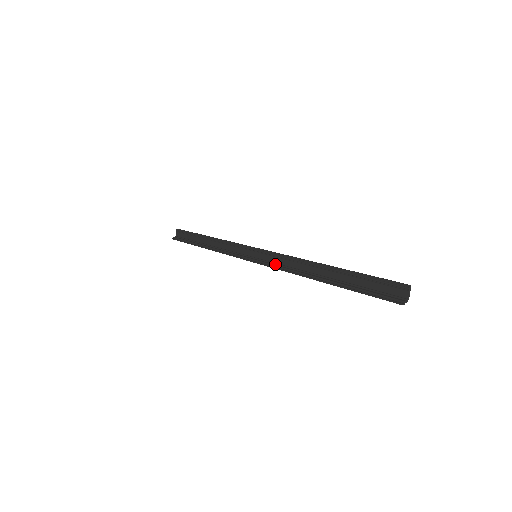
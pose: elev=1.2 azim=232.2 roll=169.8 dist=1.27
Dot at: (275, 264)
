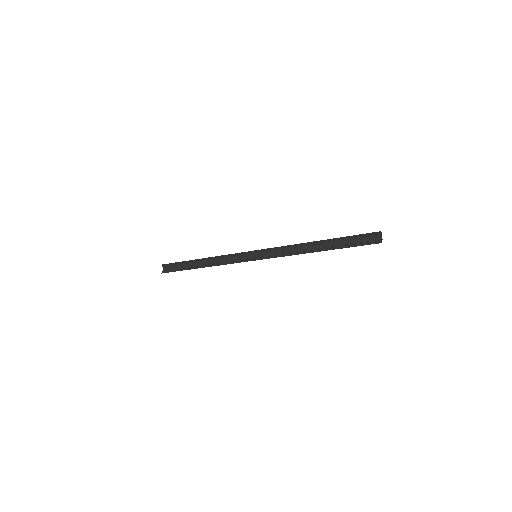
Dot at: (276, 255)
